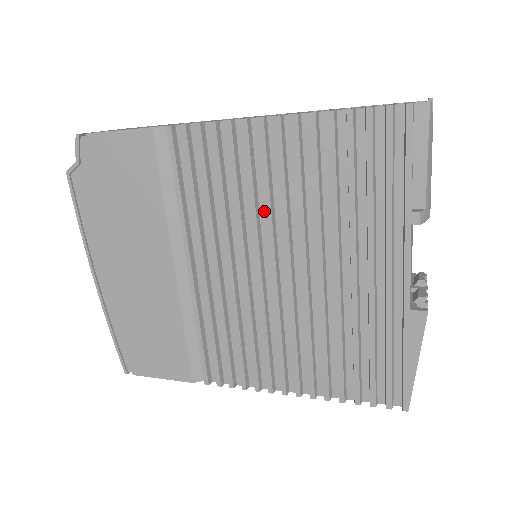
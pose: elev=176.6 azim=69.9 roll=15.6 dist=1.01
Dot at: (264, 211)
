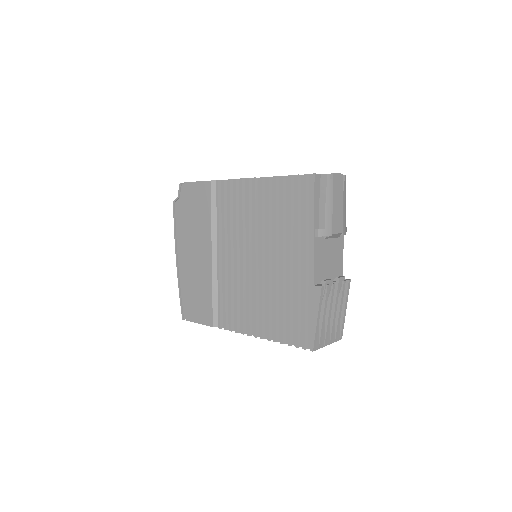
Dot at: occluded
